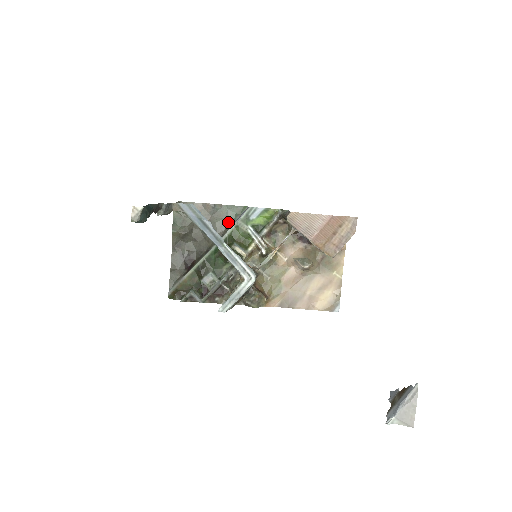
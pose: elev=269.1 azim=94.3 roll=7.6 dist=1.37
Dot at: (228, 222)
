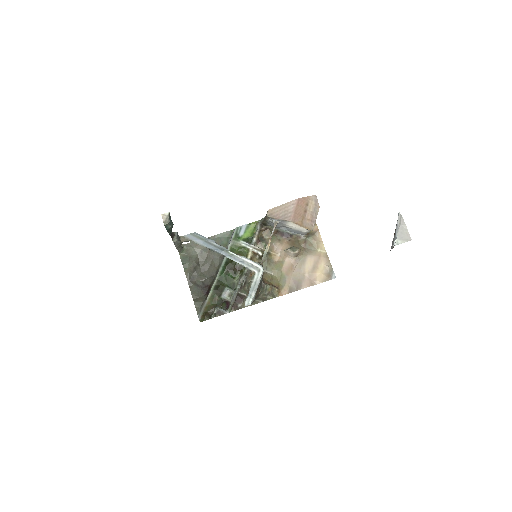
Dot at: (224, 246)
